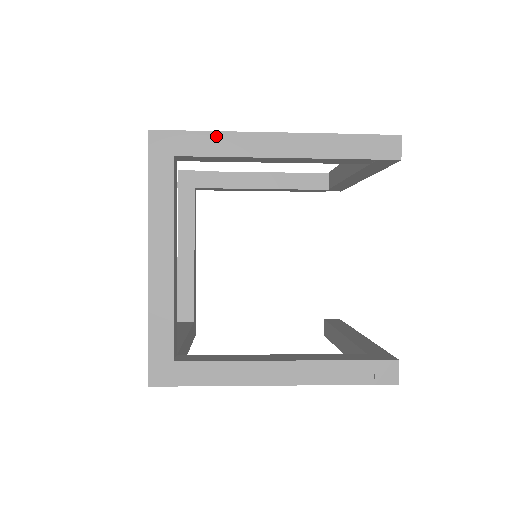
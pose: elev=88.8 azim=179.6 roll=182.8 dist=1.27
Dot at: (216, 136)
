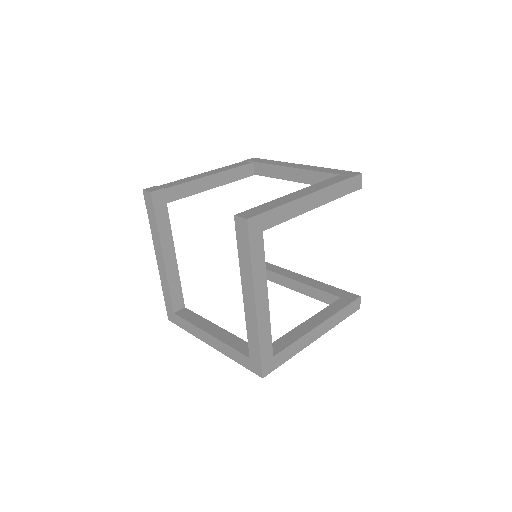
Dot at: (283, 208)
